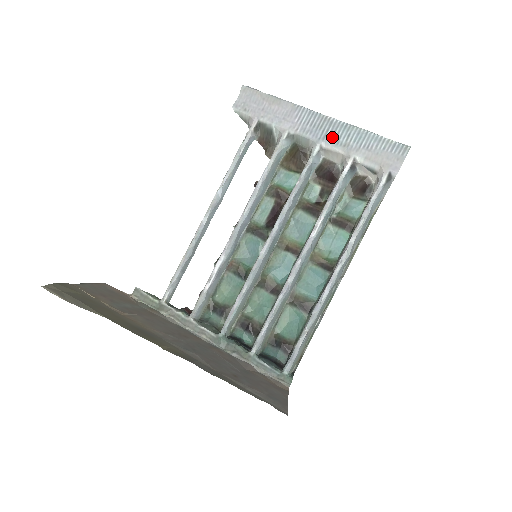
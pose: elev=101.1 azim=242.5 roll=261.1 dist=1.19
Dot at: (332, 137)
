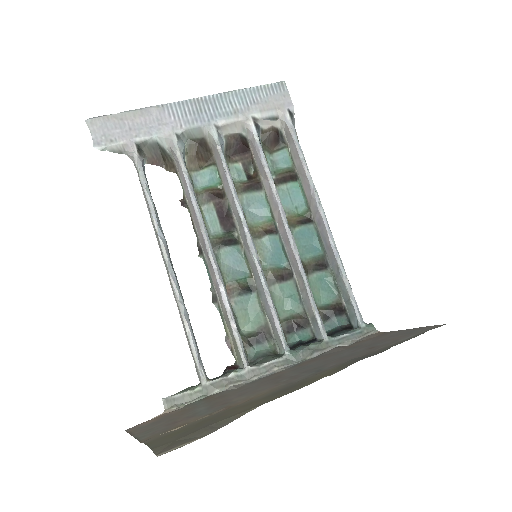
Dot at: (218, 112)
